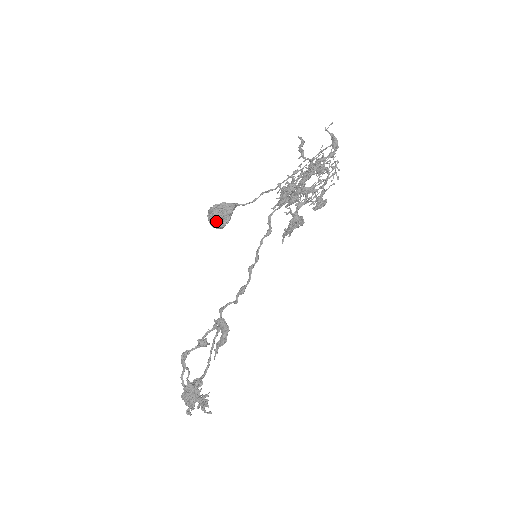
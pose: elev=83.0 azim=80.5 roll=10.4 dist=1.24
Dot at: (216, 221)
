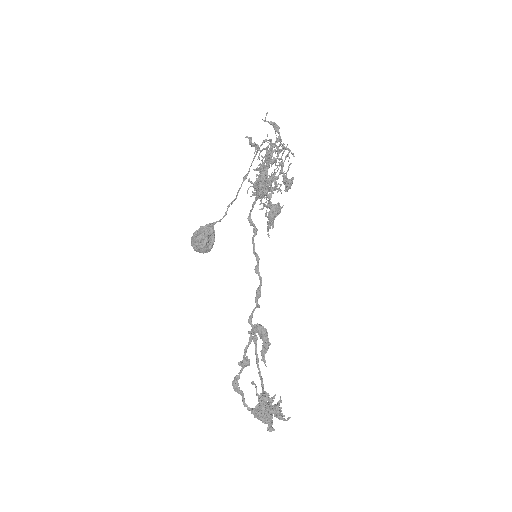
Dot at: (204, 245)
